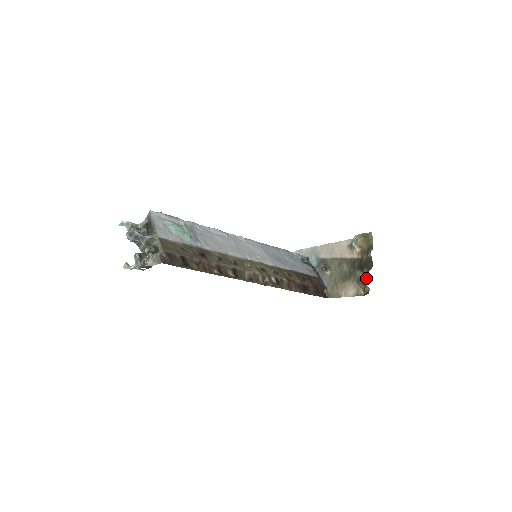
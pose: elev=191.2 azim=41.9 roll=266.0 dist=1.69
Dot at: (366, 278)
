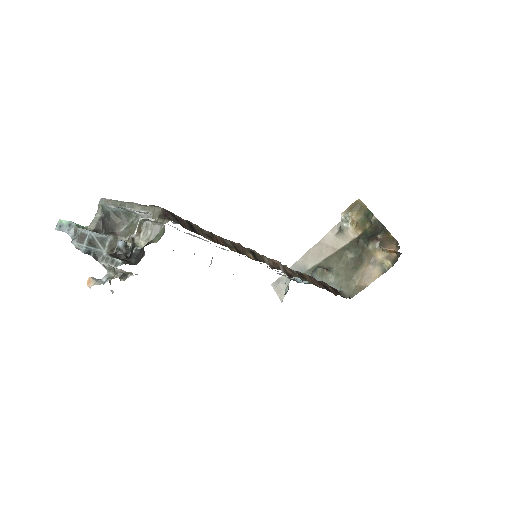
Dot at: (390, 236)
